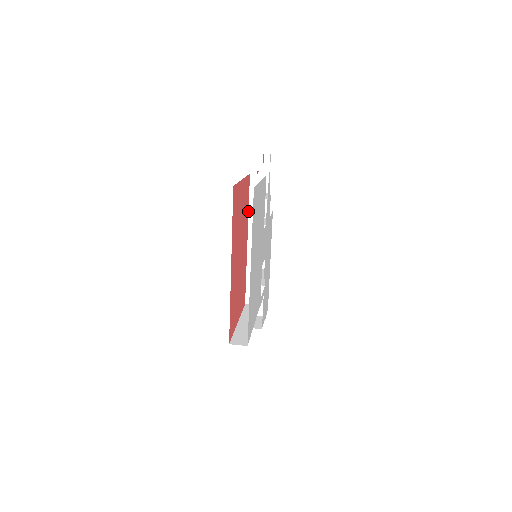
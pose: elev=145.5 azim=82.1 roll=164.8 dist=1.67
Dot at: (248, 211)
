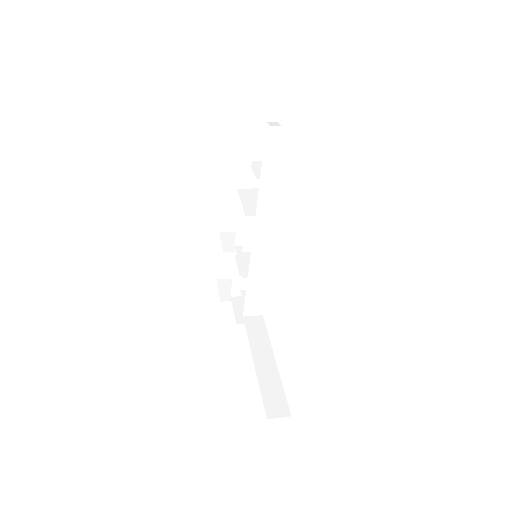
Dot at: (256, 209)
